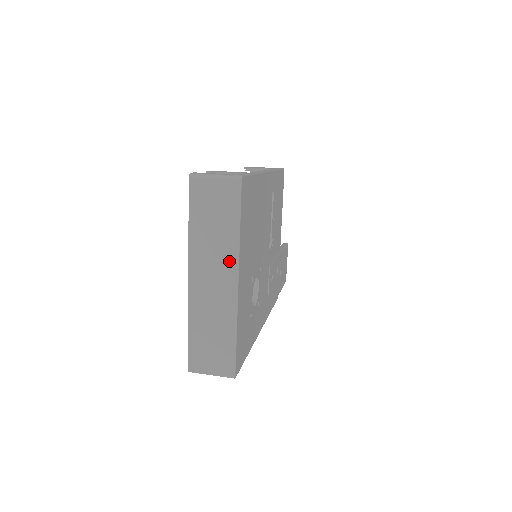
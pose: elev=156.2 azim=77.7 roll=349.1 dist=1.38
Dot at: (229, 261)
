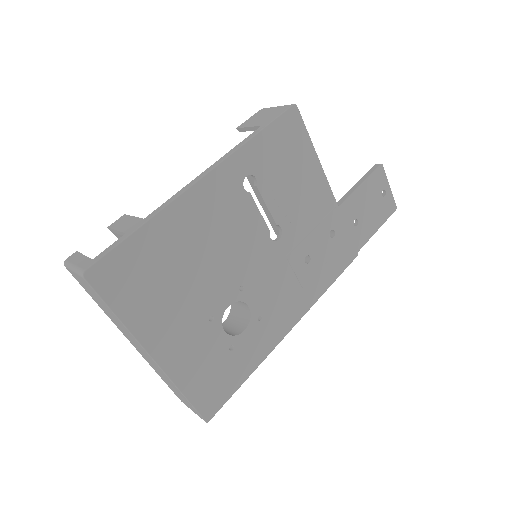
Dot at: (134, 340)
